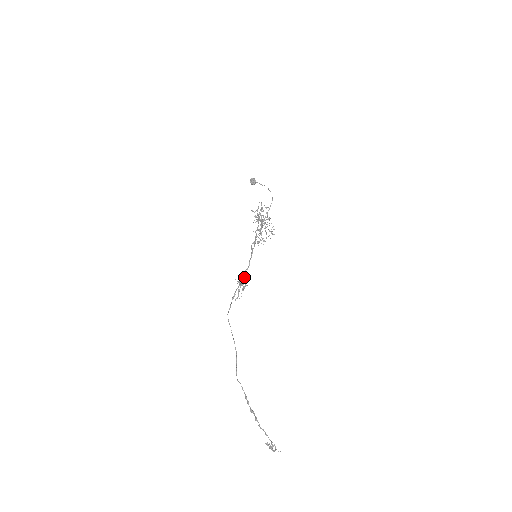
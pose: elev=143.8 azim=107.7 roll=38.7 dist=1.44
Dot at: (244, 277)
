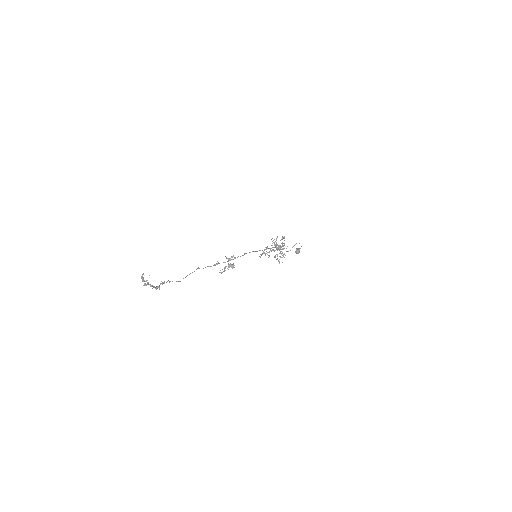
Dot at: (233, 256)
